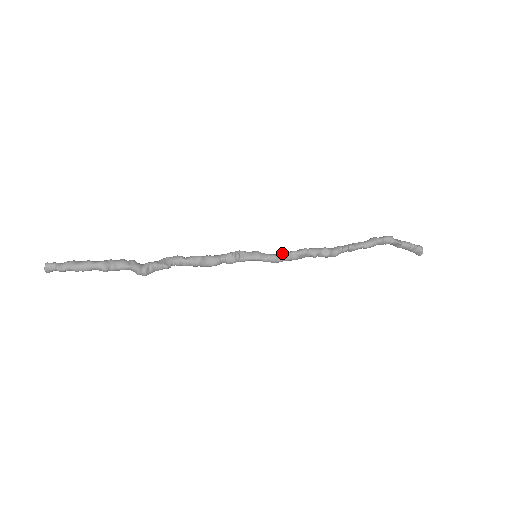
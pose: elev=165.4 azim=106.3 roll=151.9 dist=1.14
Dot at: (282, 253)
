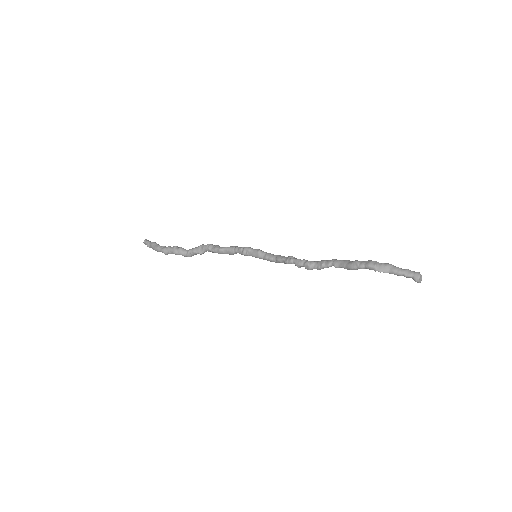
Dot at: (276, 257)
